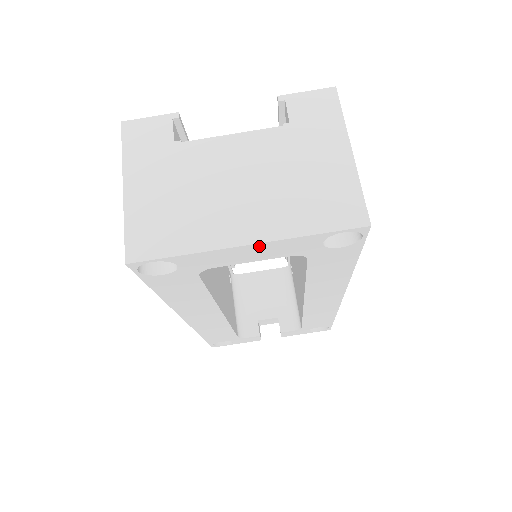
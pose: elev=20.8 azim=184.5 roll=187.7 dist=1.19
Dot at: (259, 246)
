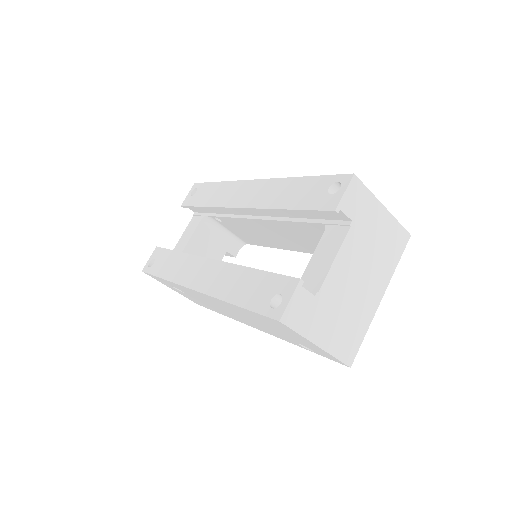
Dot at: (381, 292)
